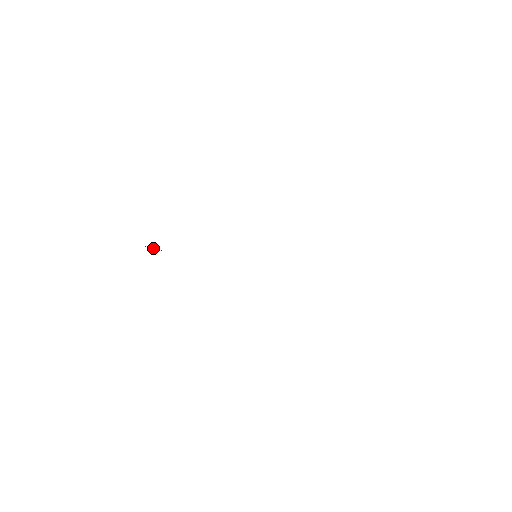
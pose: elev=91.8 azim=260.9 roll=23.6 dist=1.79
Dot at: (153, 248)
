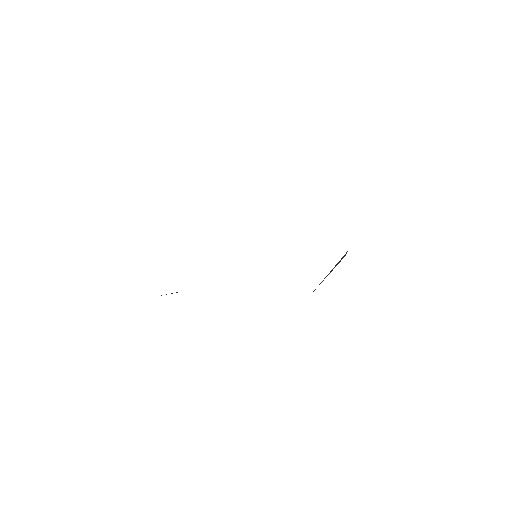
Dot at: occluded
